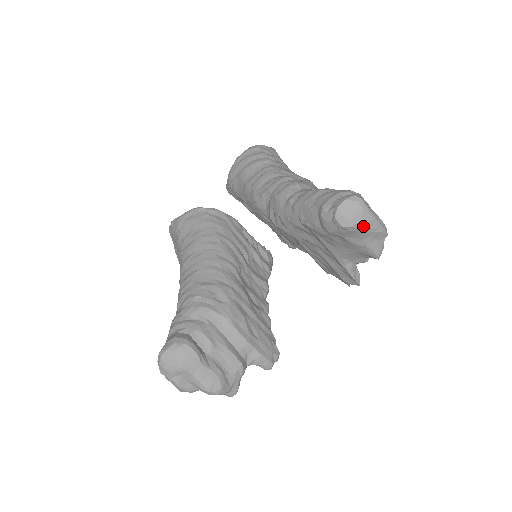
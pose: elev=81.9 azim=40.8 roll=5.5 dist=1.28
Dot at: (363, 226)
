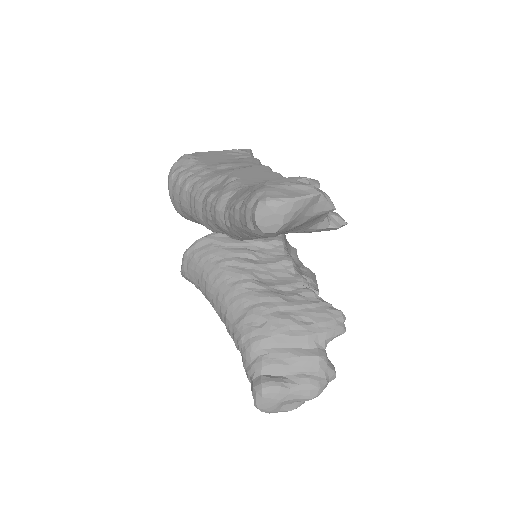
Dot at: (291, 215)
